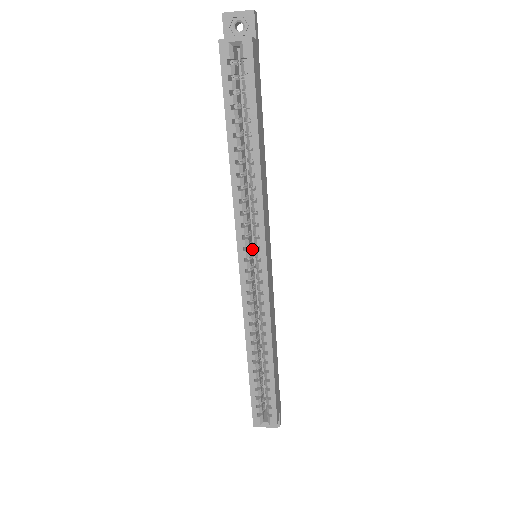
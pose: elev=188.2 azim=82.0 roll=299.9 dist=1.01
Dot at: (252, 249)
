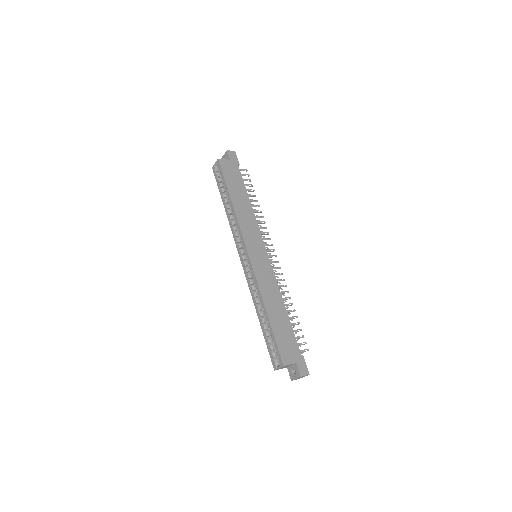
Dot at: occluded
